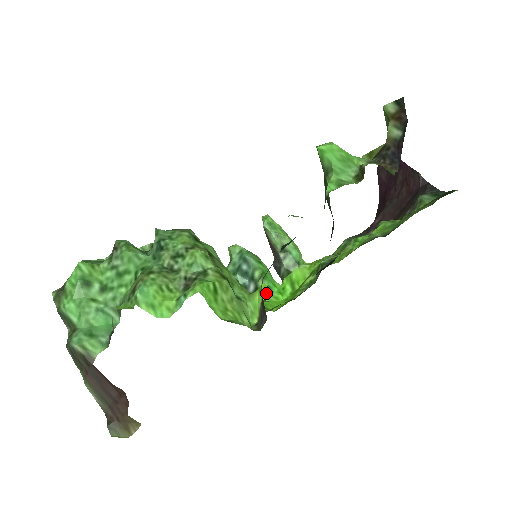
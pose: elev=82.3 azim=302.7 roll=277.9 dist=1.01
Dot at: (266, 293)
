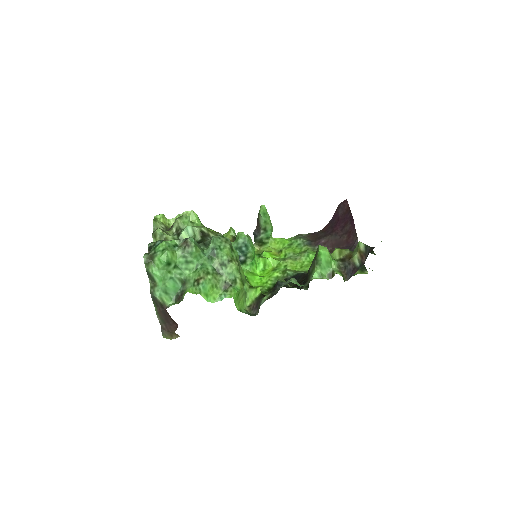
Dot at: (250, 266)
